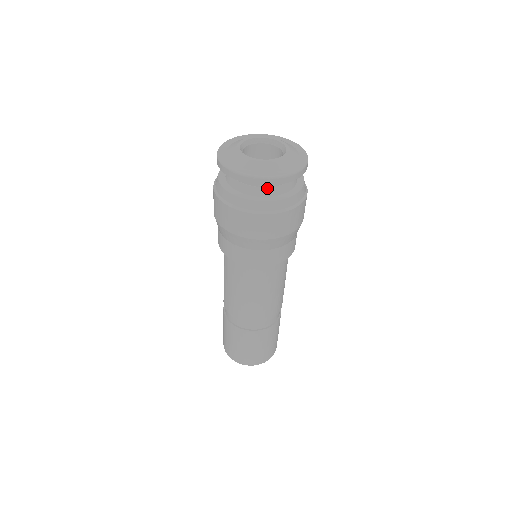
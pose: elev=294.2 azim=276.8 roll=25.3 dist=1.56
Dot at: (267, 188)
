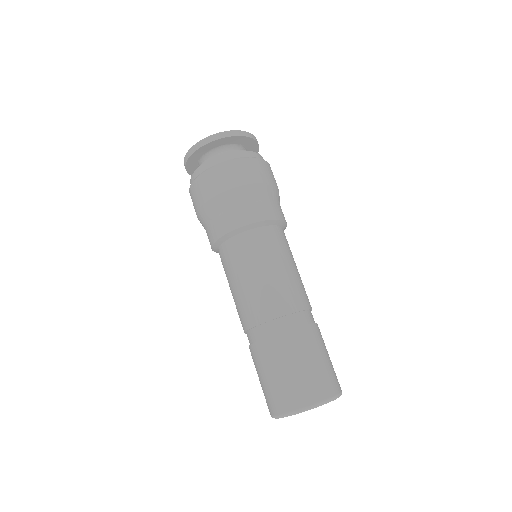
Dot at: (234, 150)
